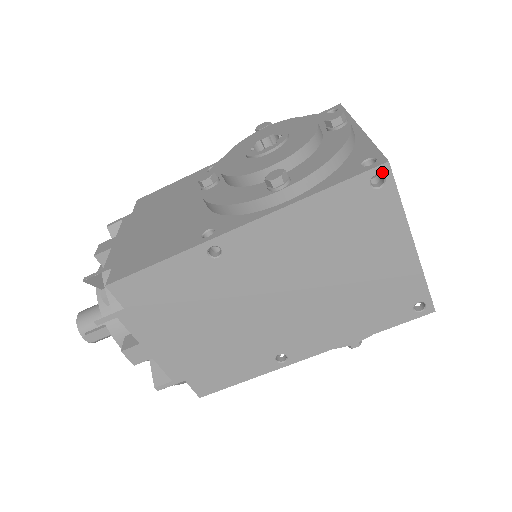
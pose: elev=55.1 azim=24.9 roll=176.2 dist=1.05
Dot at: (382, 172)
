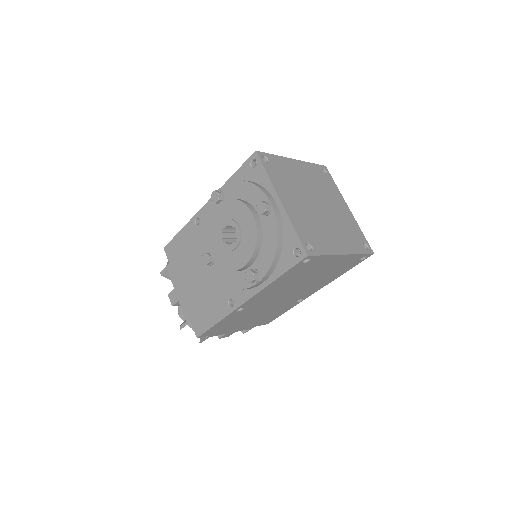
Dot at: occluded
